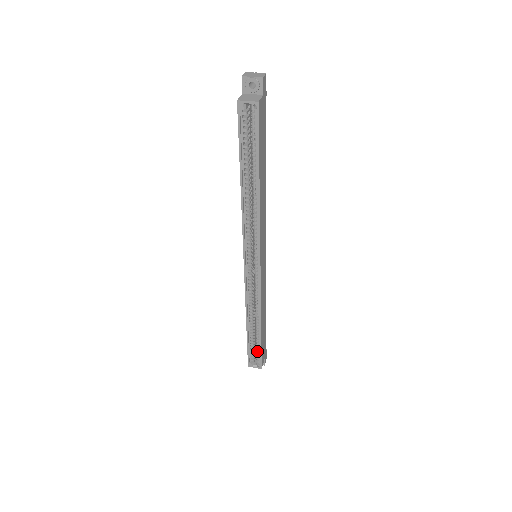
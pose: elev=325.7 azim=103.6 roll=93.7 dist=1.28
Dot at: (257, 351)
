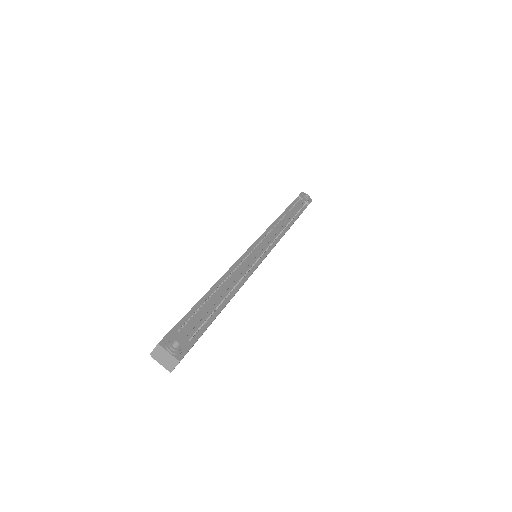
Dot at: occluded
